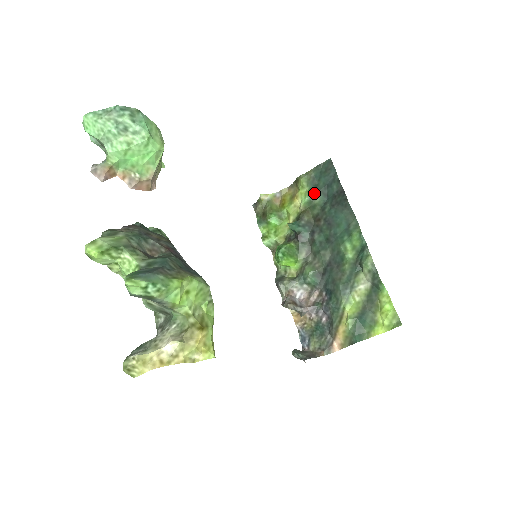
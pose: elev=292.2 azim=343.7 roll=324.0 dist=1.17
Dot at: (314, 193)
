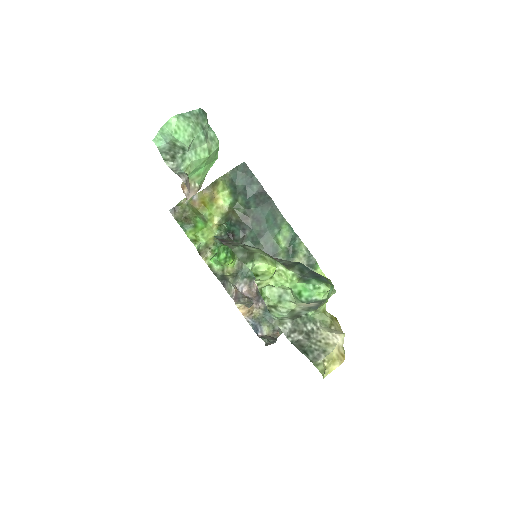
Dot at: (236, 194)
